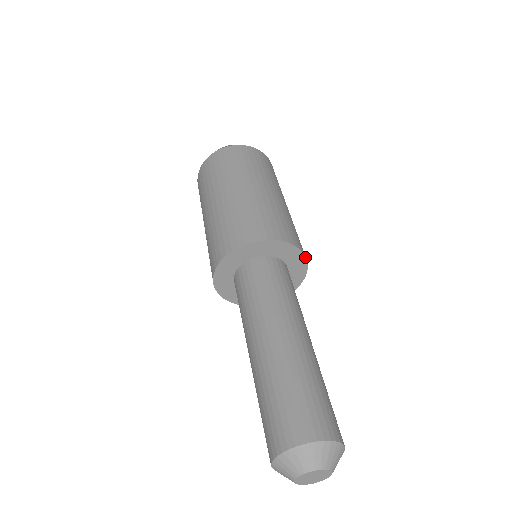
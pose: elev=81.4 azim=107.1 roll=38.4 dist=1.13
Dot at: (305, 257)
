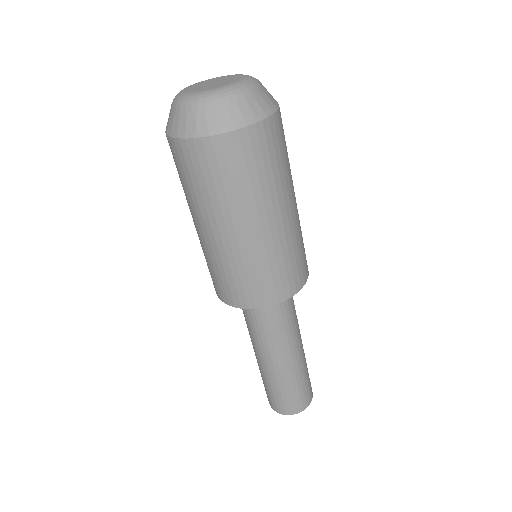
Dot at: occluded
